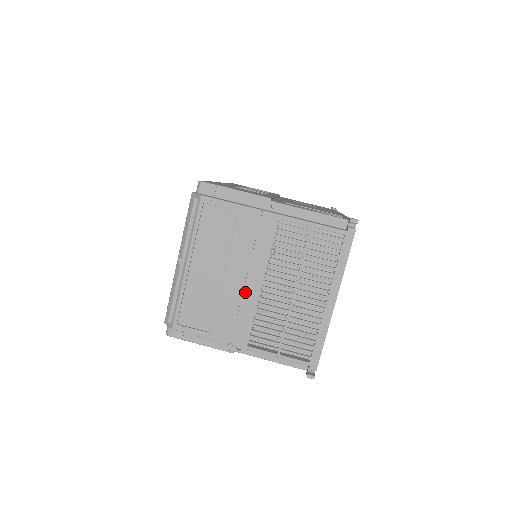
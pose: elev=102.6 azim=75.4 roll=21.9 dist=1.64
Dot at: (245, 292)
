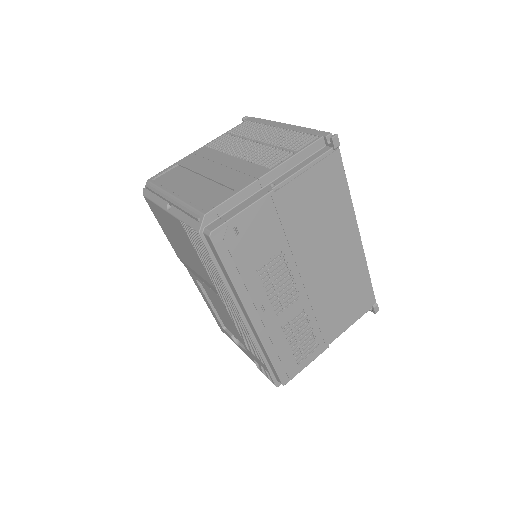
Dot at: (229, 166)
